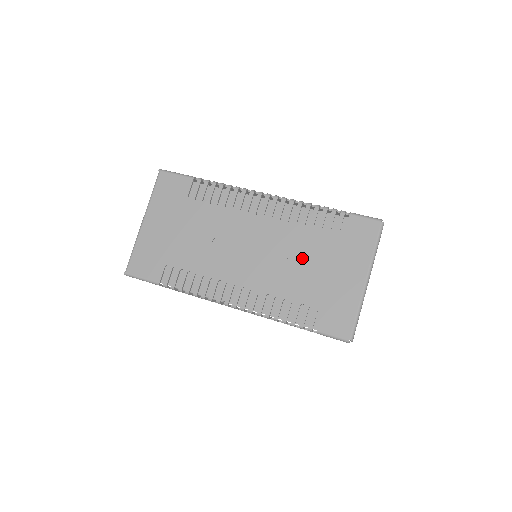
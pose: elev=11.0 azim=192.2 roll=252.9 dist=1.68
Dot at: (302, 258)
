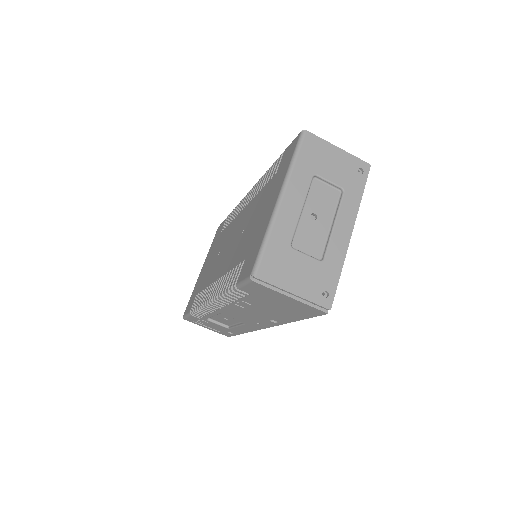
Dot at: (250, 221)
